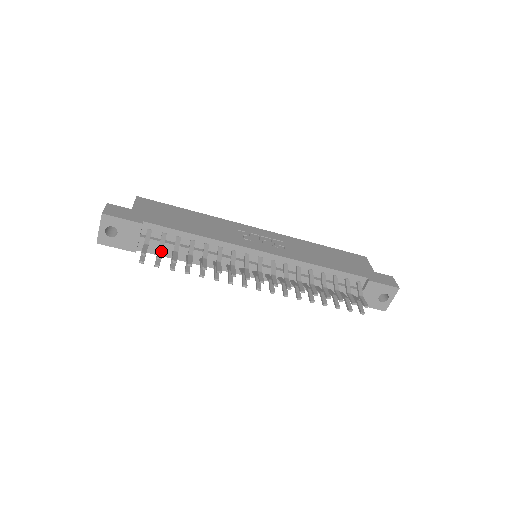
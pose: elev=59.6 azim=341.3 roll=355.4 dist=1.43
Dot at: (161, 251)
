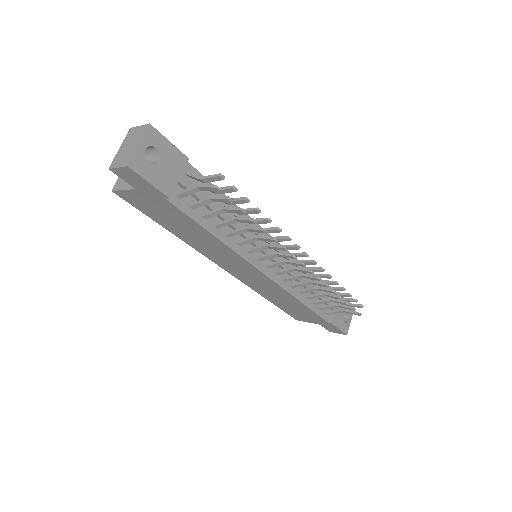
Dot at: (224, 189)
